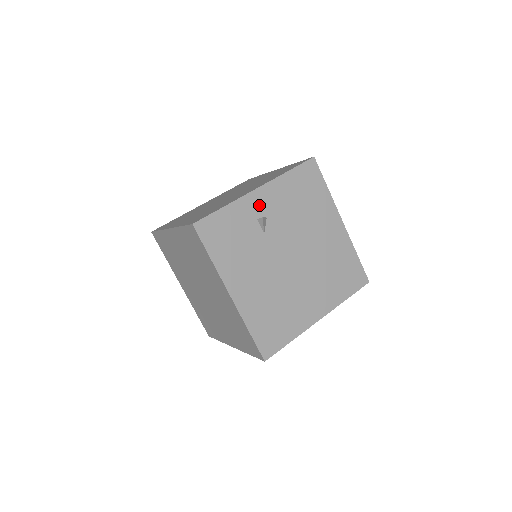
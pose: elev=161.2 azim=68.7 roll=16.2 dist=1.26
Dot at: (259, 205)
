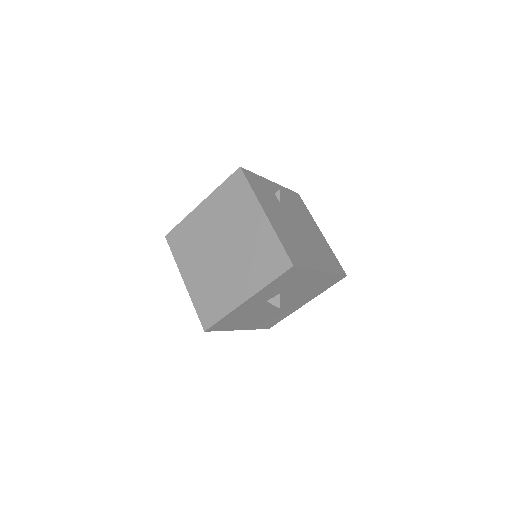
Dot at: (274, 189)
